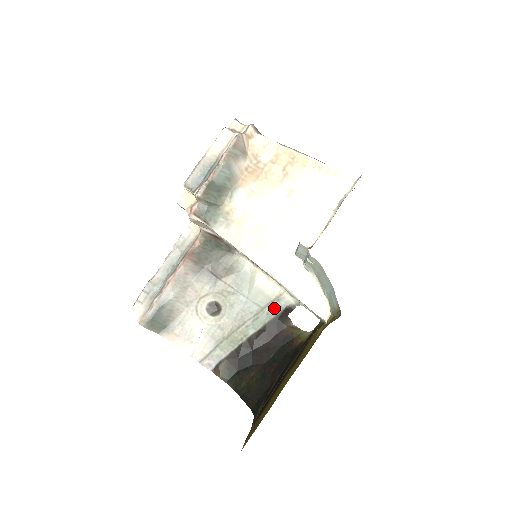
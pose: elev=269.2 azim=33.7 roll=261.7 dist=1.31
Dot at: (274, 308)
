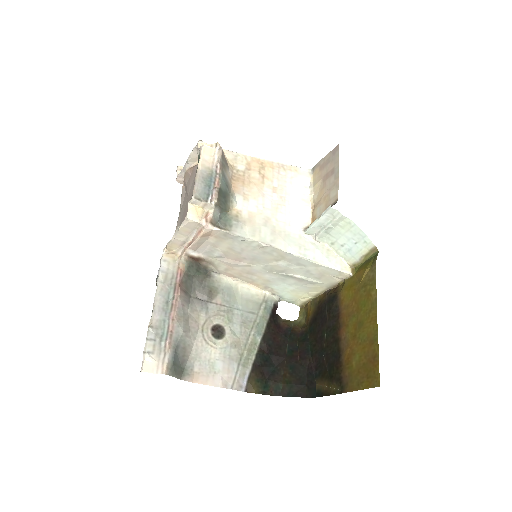
Dot at: (266, 310)
